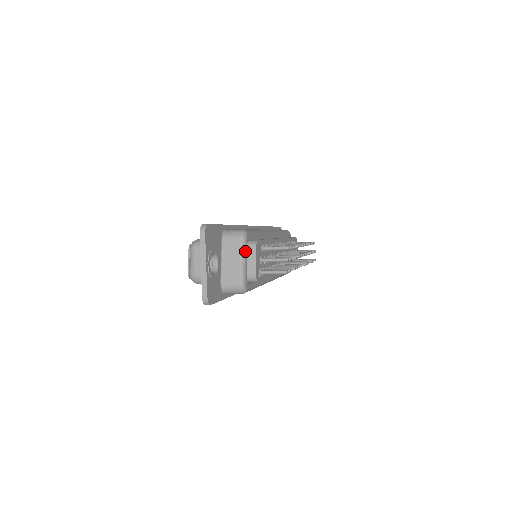
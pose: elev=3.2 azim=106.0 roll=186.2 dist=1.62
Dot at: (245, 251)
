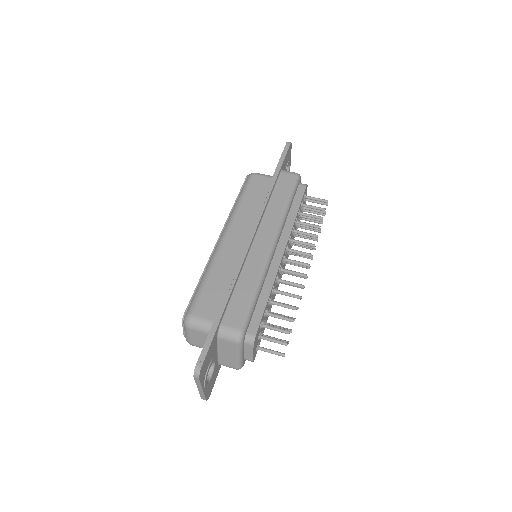
Dot at: (242, 349)
